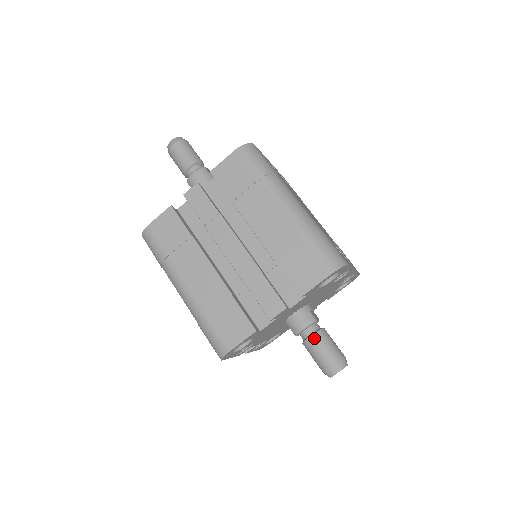
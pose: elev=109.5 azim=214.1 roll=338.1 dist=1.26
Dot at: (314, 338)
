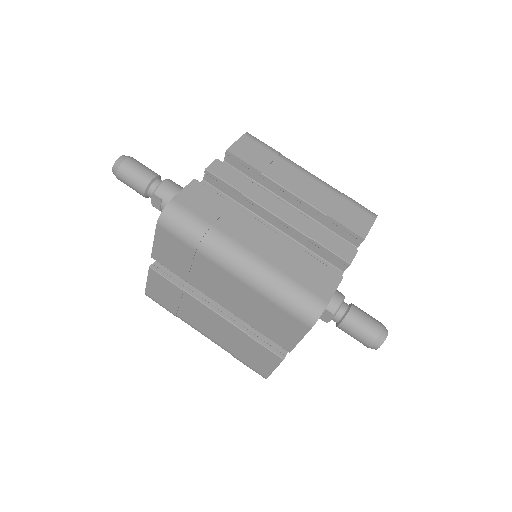
Dot at: (354, 309)
